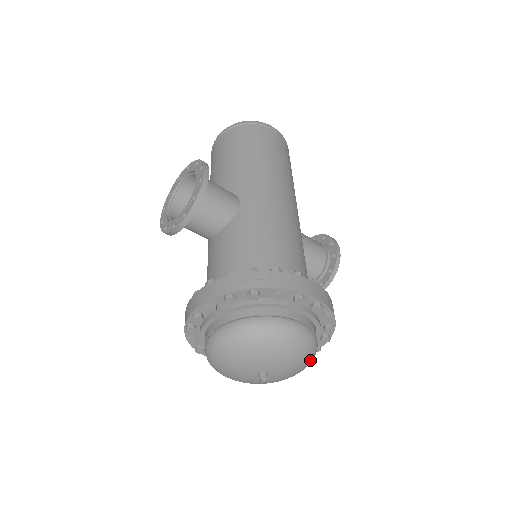
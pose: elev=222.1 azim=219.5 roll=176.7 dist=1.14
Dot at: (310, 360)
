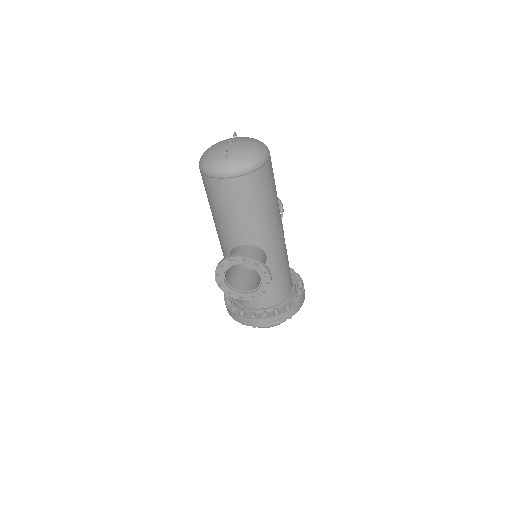
Dot at: occluded
